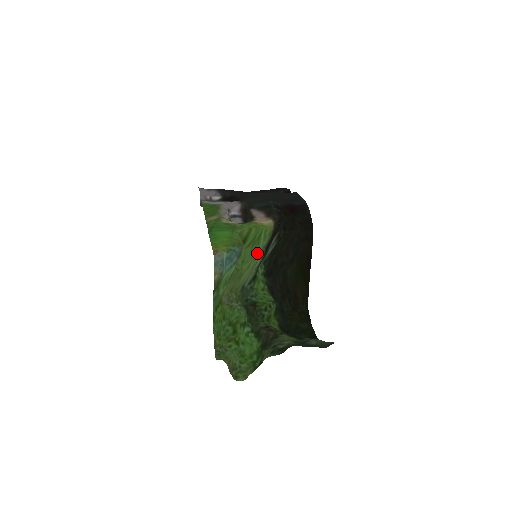
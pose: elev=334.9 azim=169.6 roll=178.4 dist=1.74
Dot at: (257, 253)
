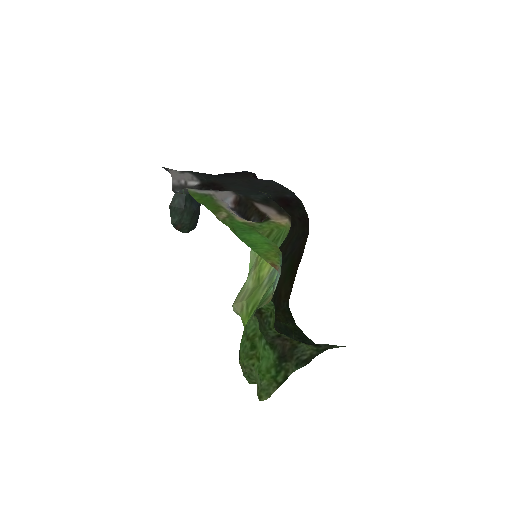
Dot at: occluded
